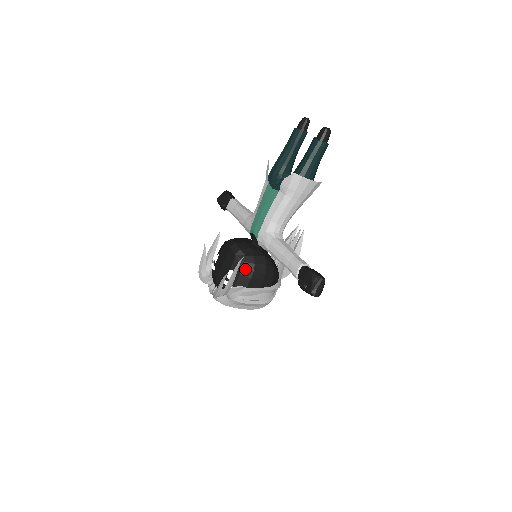
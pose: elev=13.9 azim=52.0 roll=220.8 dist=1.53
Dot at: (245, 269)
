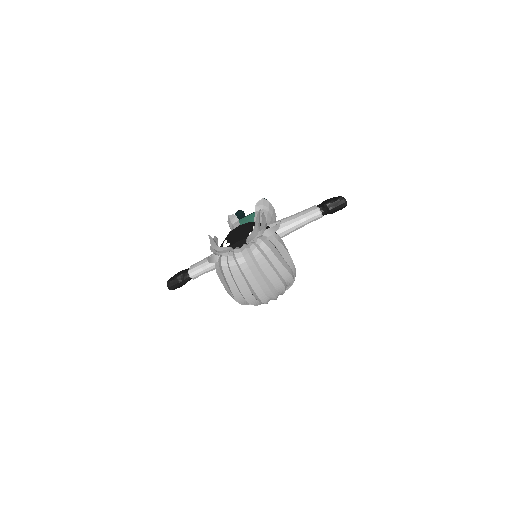
Dot at: (267, 226)
